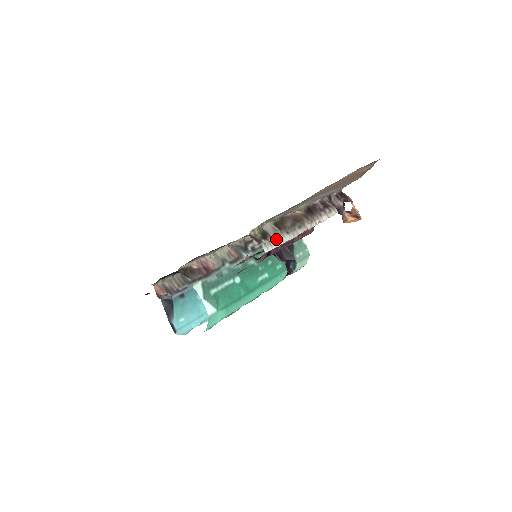
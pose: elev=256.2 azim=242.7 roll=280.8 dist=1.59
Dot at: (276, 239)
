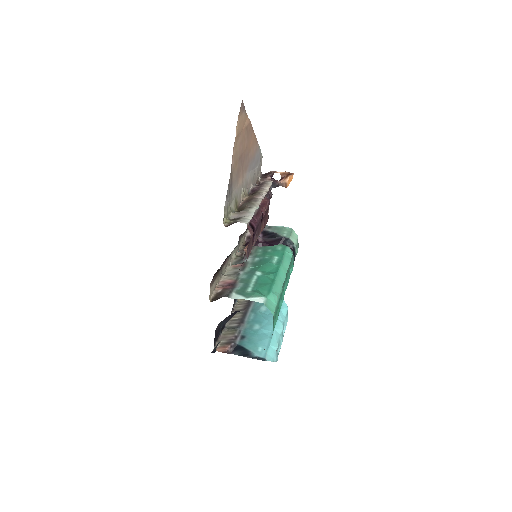
Dot at: (246, 215)
